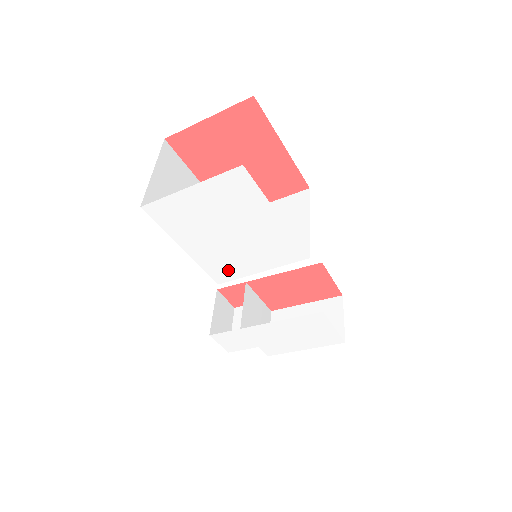
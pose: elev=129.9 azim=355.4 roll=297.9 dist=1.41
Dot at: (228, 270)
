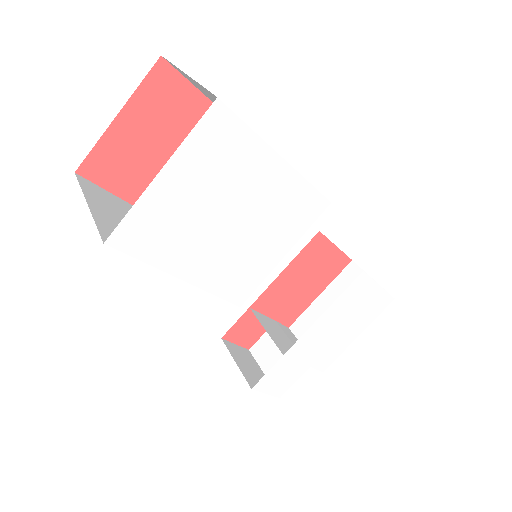
Dot at: (246, 278)
